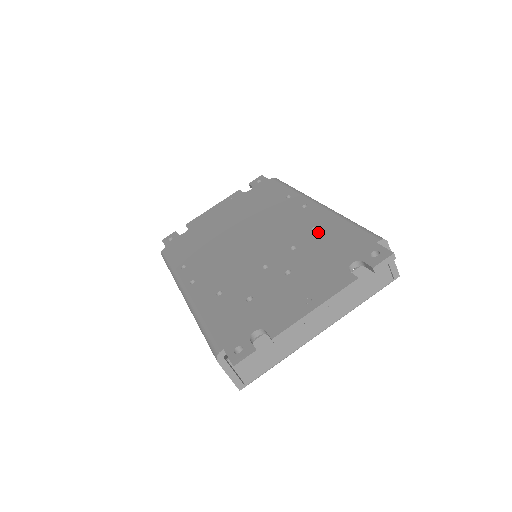
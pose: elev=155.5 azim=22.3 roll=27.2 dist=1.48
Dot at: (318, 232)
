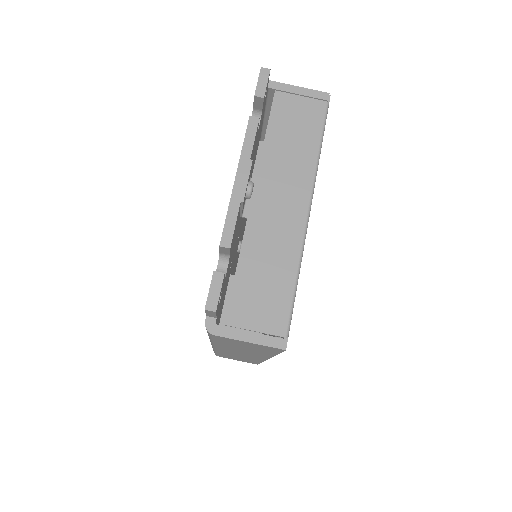
Dot at: occluded
